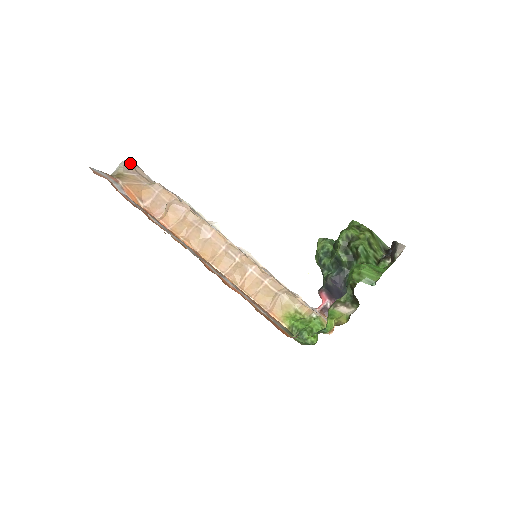
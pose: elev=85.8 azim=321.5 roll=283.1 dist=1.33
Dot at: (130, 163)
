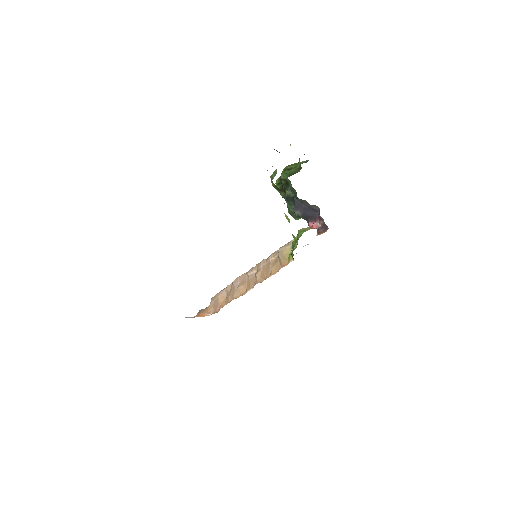
Dot at: occluded
